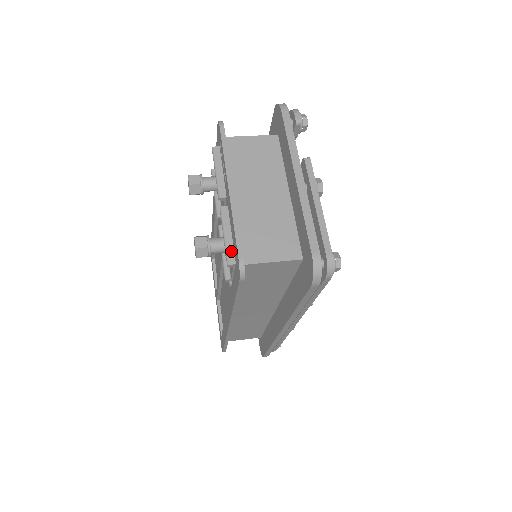
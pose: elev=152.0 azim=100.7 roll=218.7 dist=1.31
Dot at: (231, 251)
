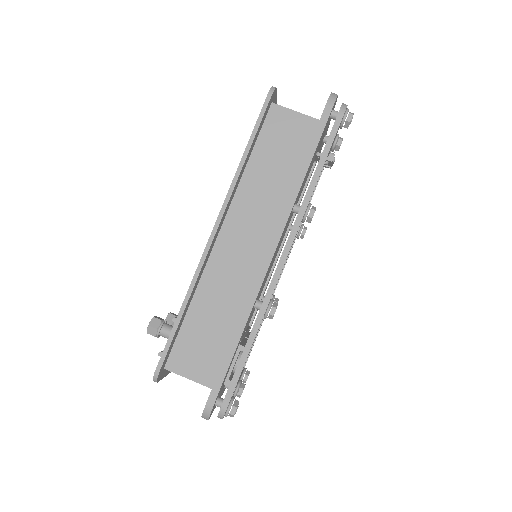
Dot at: occluded
